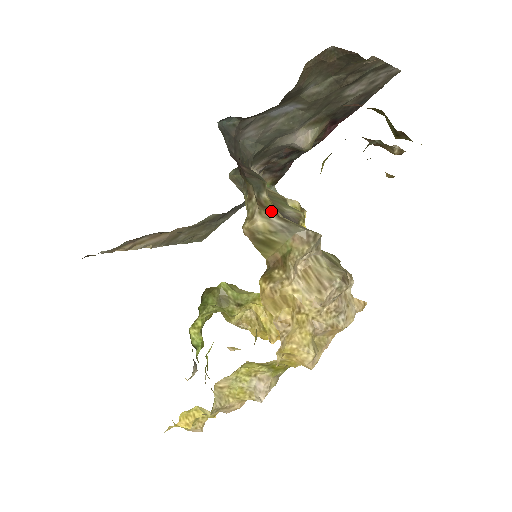
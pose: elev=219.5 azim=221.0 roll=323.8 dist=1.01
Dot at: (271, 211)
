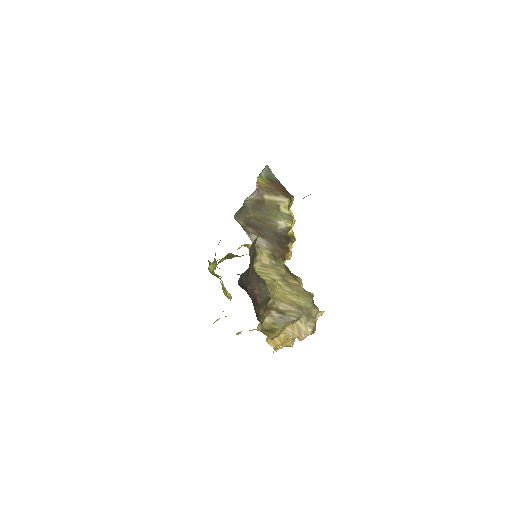
Dot at: (274, 310)
